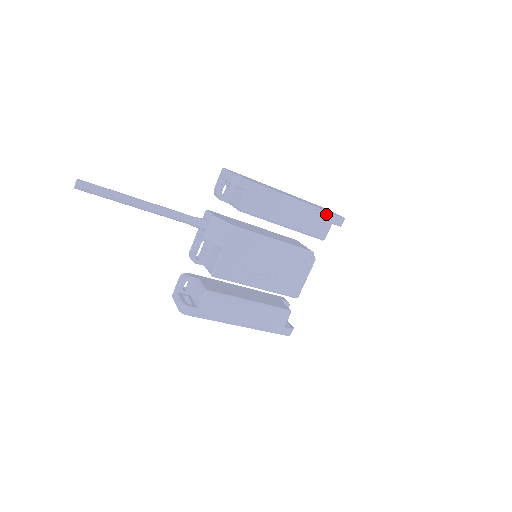
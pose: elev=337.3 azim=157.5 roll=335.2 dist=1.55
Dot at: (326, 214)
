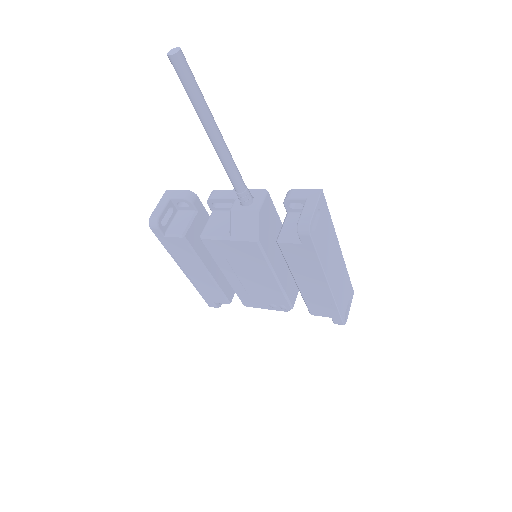
Dot at: (336, 311)
